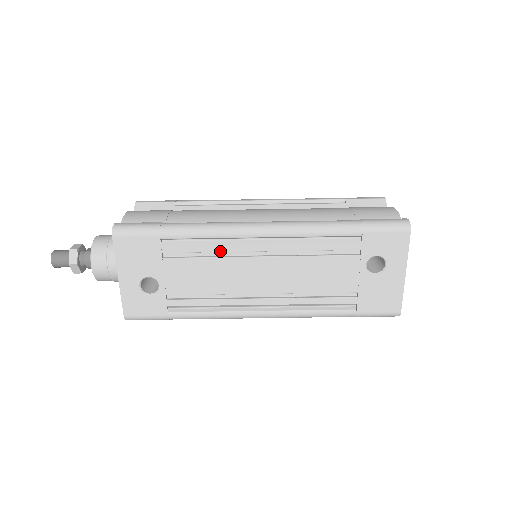
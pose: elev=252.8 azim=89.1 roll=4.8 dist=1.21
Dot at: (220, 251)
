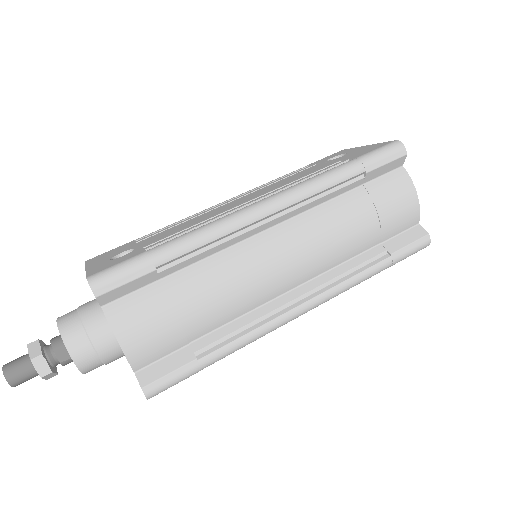
Dot at: (193, 217)
